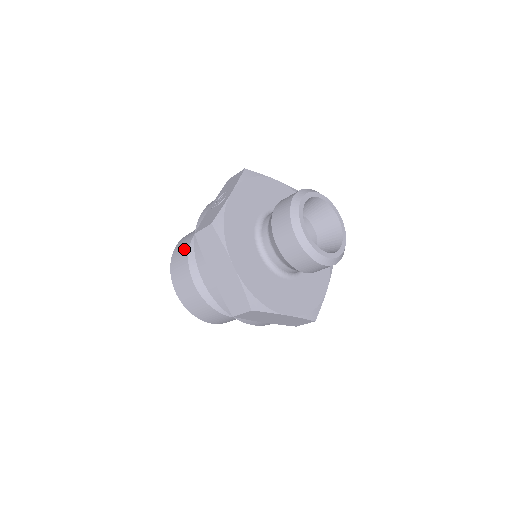
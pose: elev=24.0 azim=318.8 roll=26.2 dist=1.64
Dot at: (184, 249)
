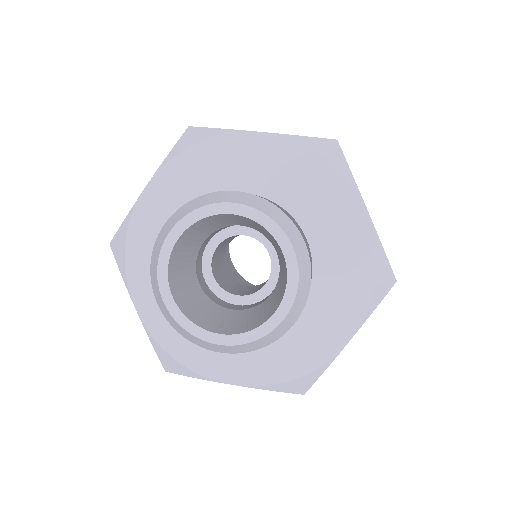
Dot at: occluded
